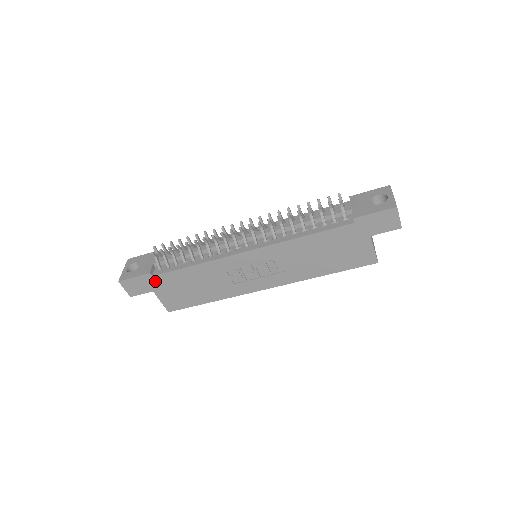
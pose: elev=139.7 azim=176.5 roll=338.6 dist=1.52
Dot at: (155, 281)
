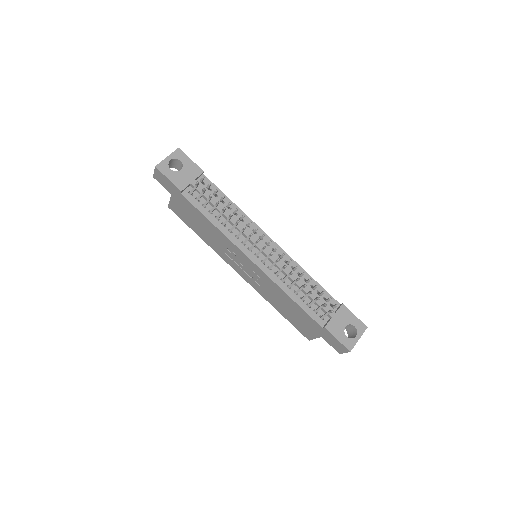
Dot at: (179, 196)
